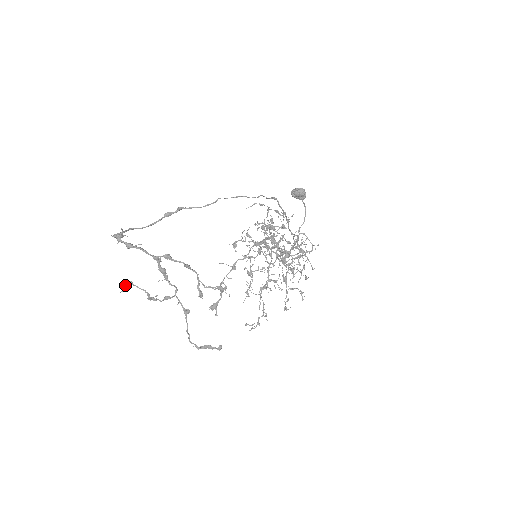
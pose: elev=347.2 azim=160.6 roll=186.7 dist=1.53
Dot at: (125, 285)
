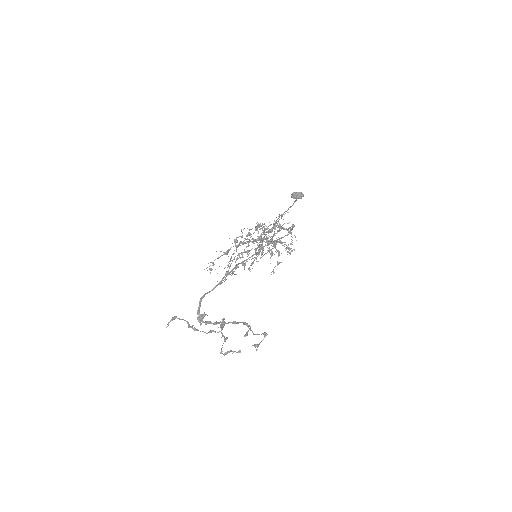
Dot at: (170, 321)
